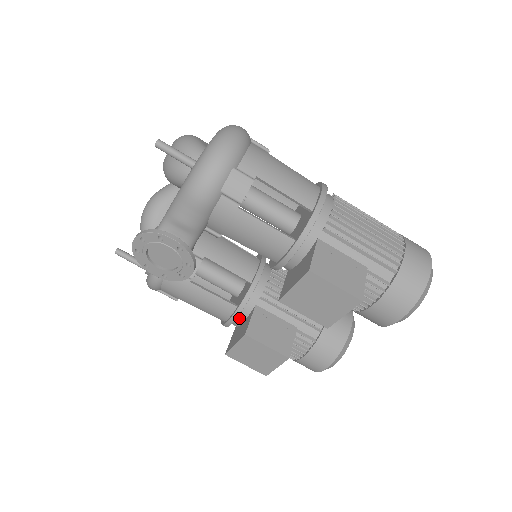
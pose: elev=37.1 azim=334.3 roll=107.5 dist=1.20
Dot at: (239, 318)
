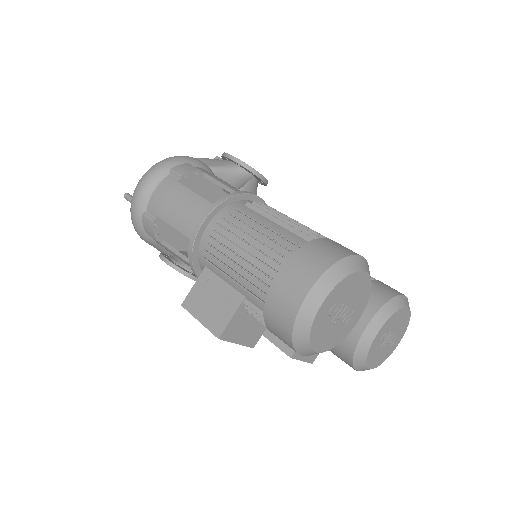
Dot at: occluded
